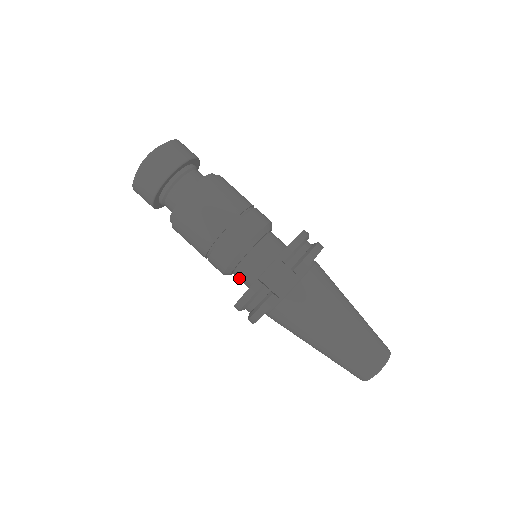
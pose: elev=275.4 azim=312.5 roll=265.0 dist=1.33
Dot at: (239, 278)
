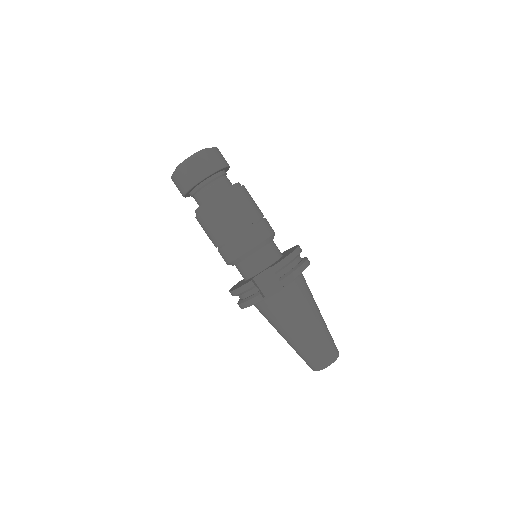
Dot at: (238, 270)
